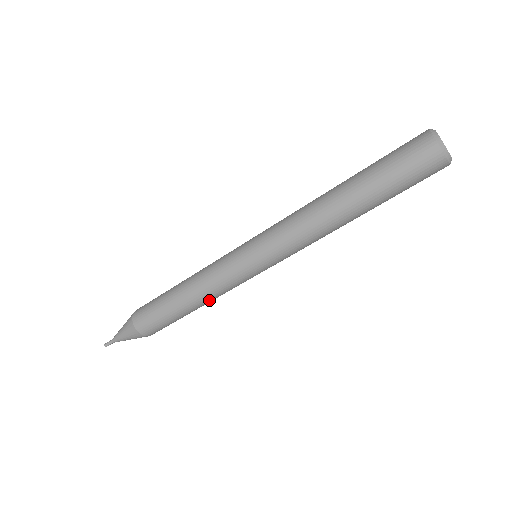
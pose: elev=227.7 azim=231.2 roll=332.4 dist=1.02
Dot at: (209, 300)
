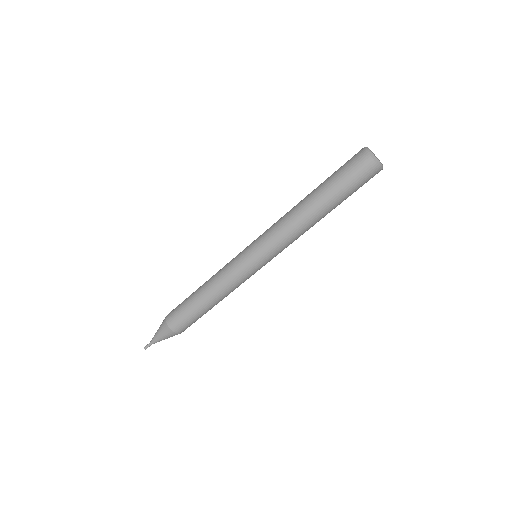
Dot at: (221, 294)
